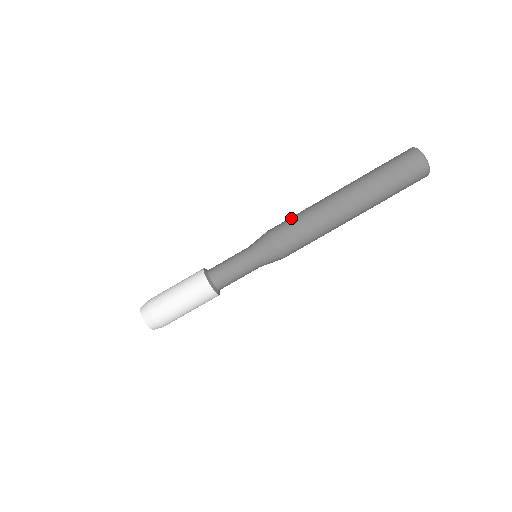
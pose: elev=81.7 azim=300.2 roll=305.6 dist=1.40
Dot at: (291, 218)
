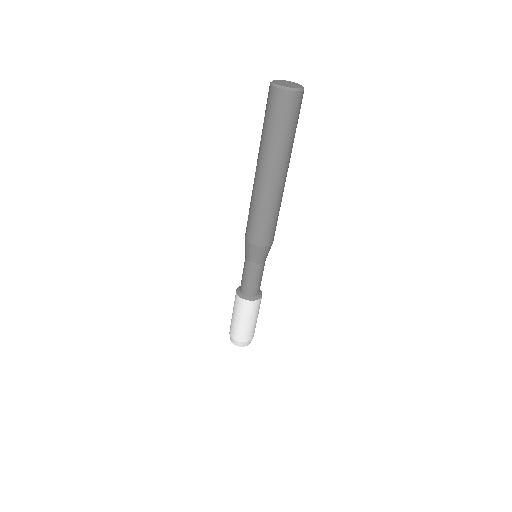
Dot at: (253, 222)
